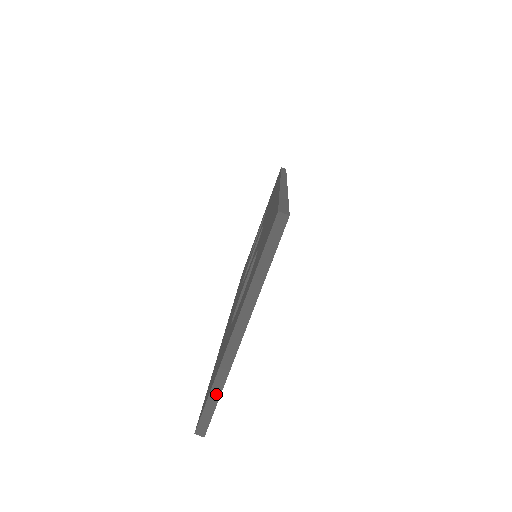
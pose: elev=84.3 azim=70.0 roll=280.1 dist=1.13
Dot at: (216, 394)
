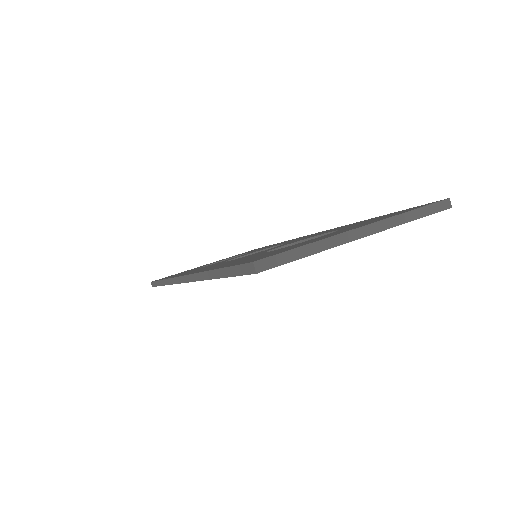
Dot at: (304, 252)
